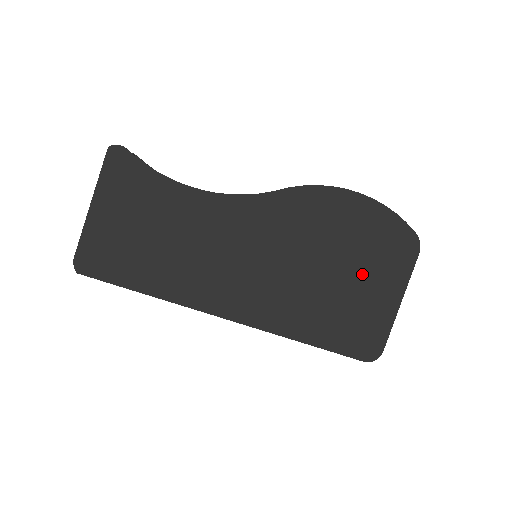
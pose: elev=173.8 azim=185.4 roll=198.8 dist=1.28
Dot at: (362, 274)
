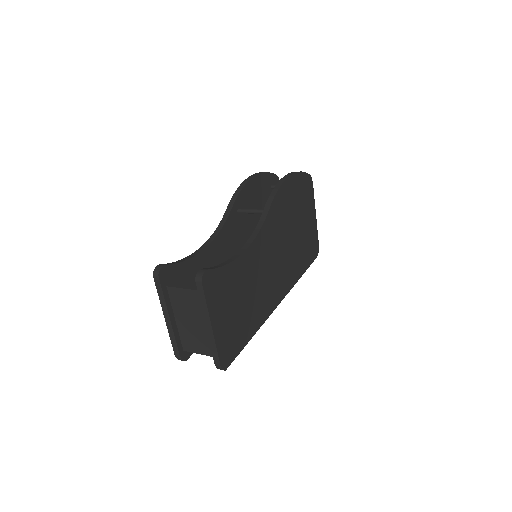
Dot at: (304, 217)
